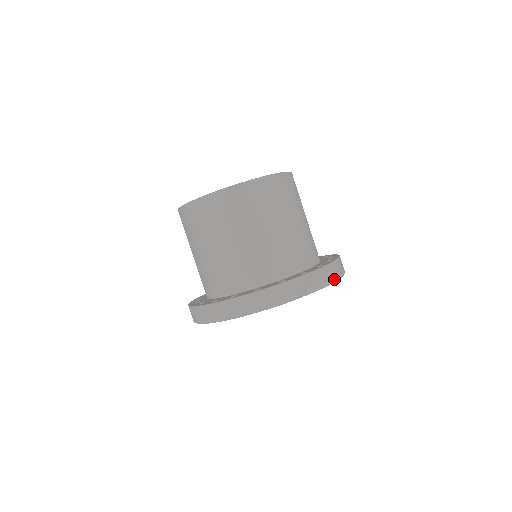
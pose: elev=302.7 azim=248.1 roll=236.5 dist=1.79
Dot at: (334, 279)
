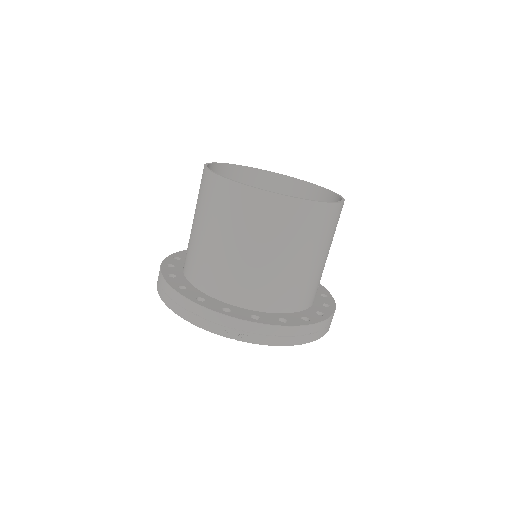
Dot at: (285, 343)
